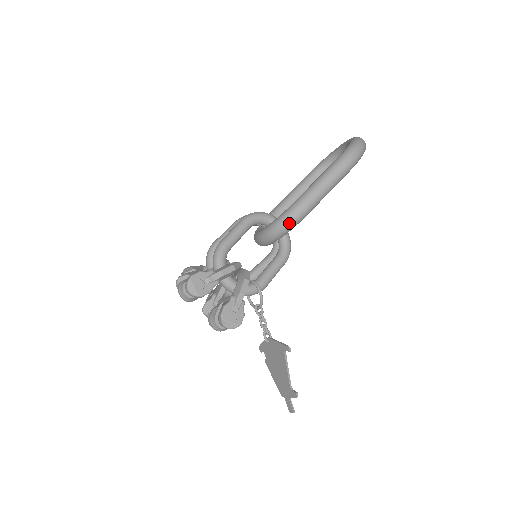
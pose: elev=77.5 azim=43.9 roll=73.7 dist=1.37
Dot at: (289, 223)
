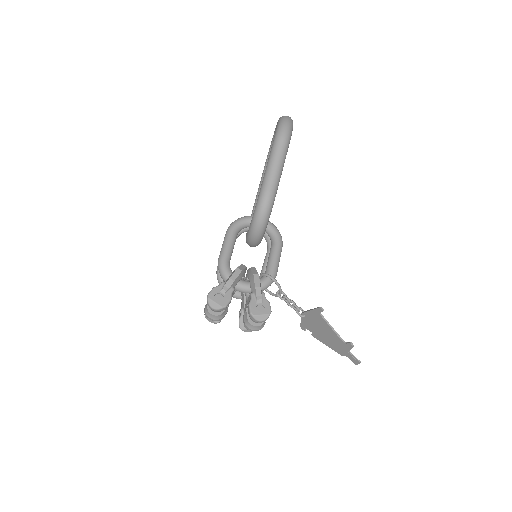
Dot at: (264, 211)
